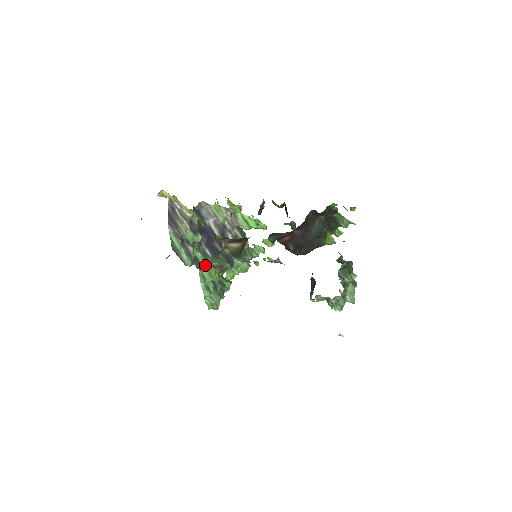
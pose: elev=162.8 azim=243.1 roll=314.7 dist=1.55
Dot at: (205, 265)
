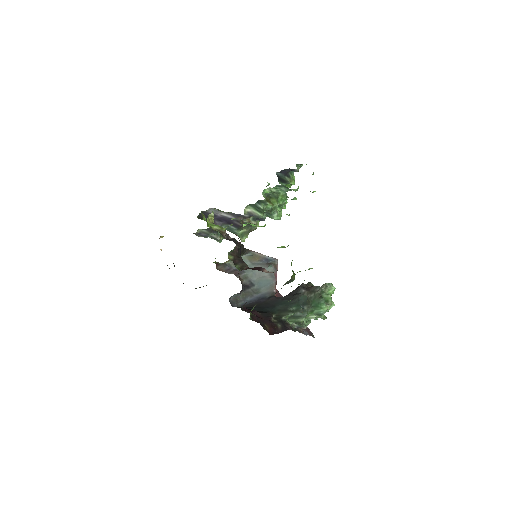
Dot at: occluded
